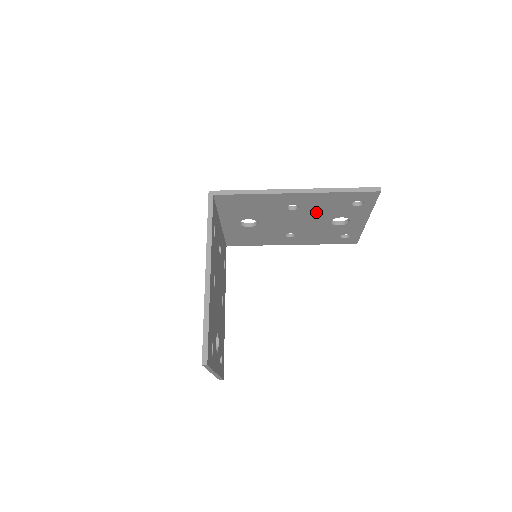
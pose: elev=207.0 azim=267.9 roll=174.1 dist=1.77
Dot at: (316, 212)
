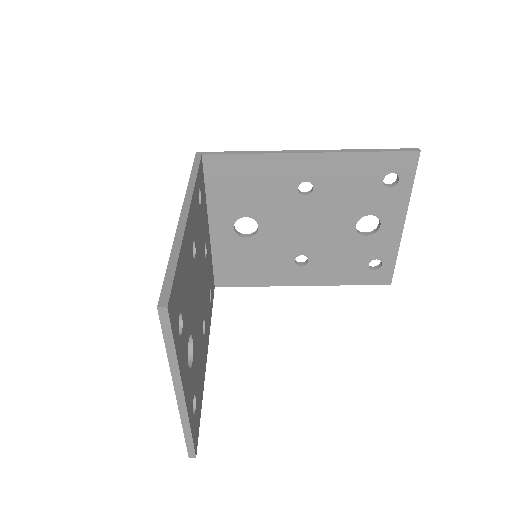
Dot at: (336, 201)
